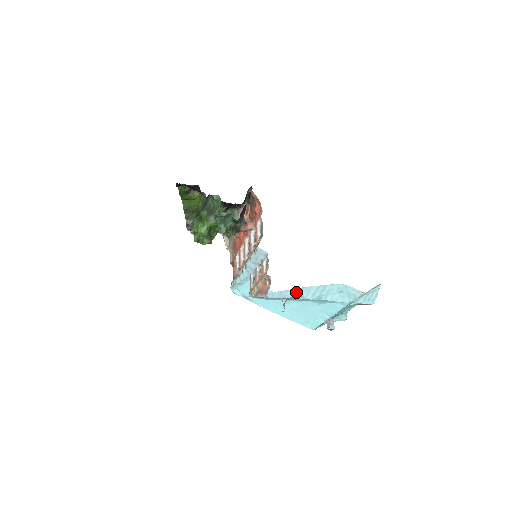
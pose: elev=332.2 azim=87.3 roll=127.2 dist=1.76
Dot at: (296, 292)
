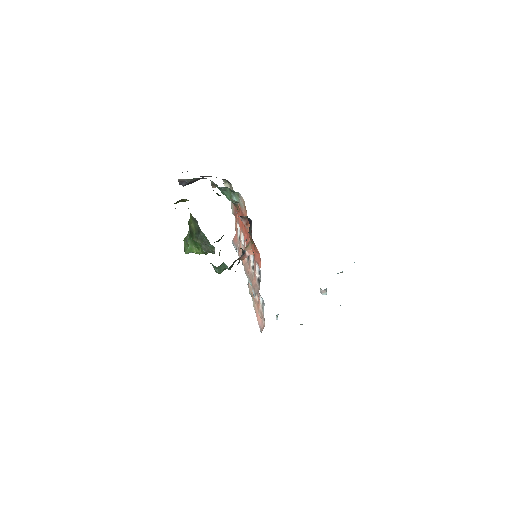
Dot at: occluded
